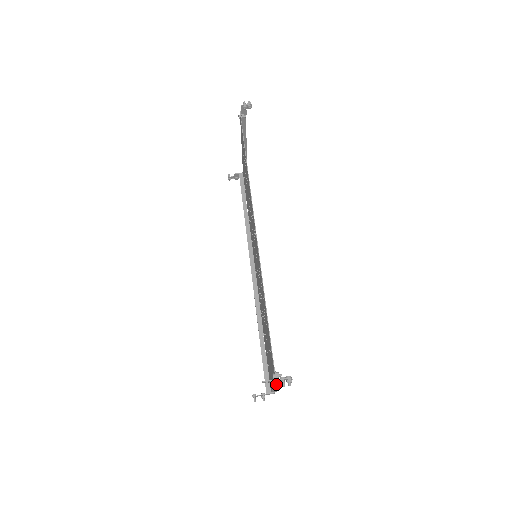
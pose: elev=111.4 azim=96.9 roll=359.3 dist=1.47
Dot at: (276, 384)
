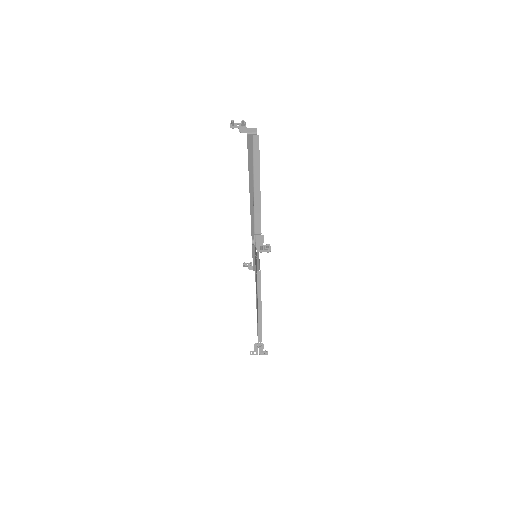
Dot at: (259, 318)
